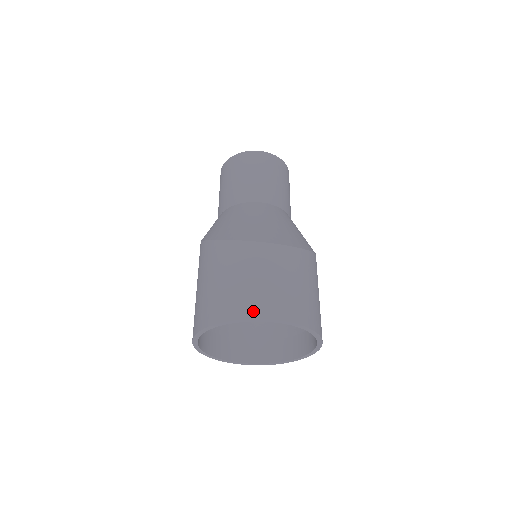
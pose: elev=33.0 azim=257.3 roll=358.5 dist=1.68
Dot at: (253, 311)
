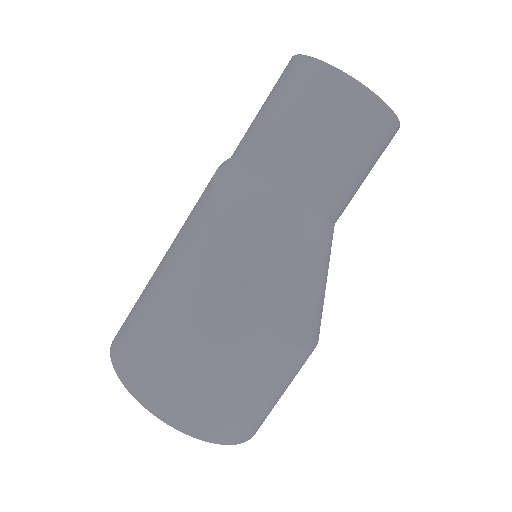
Dot at: (238, 437)
